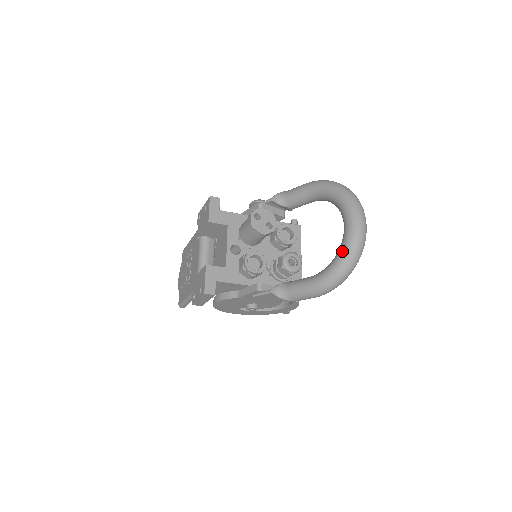
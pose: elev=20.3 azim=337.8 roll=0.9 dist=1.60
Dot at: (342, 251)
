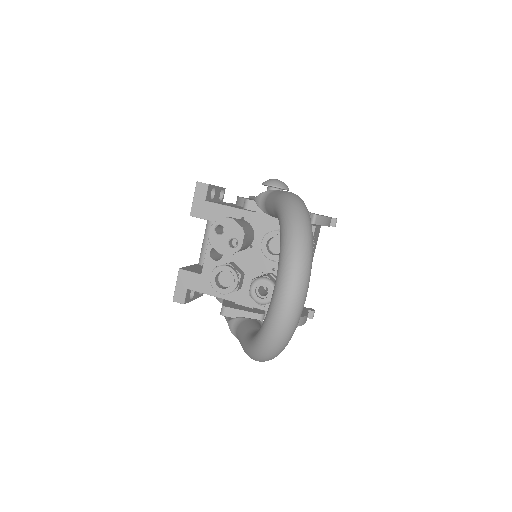
Dot at: (261, 328)
